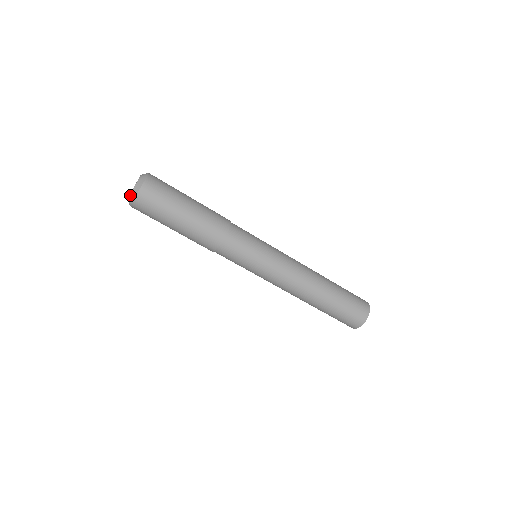
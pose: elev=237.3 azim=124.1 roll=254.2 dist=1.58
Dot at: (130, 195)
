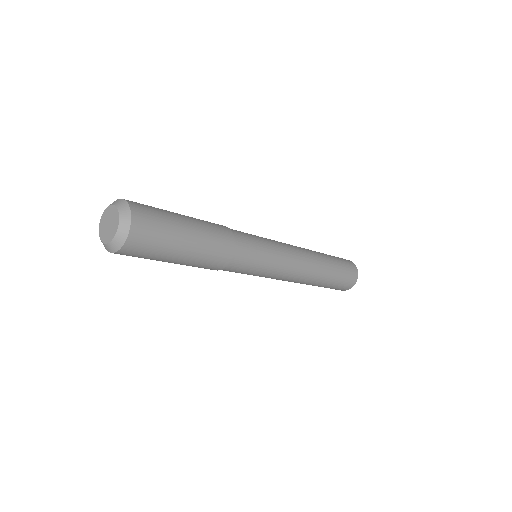
Dot at: (104, 245)
